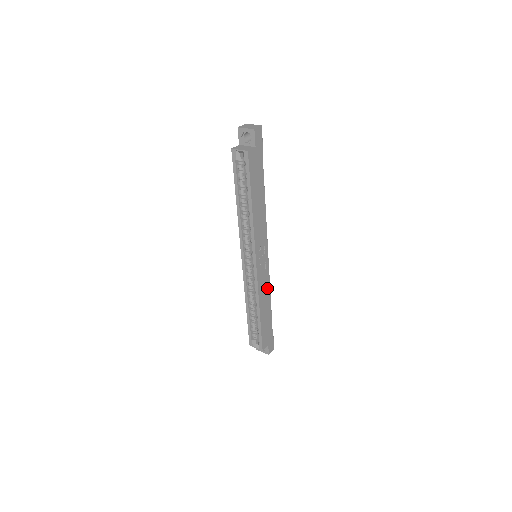
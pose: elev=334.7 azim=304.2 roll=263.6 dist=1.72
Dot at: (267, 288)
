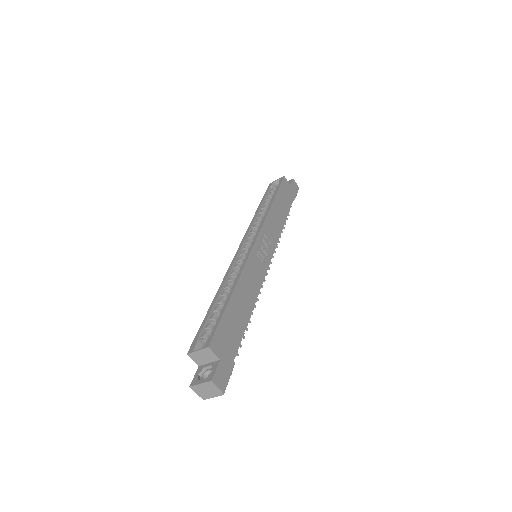
Dot at: (255, 287)
